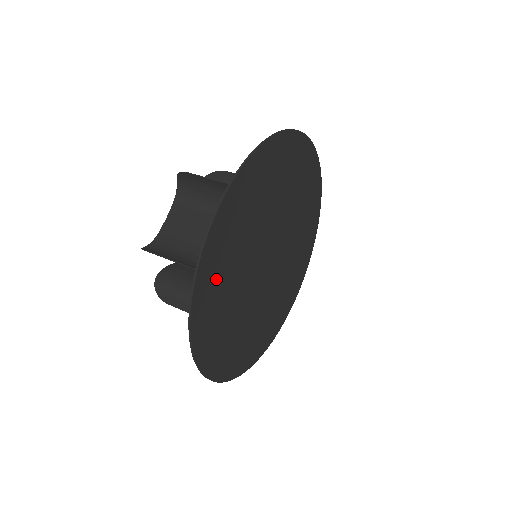
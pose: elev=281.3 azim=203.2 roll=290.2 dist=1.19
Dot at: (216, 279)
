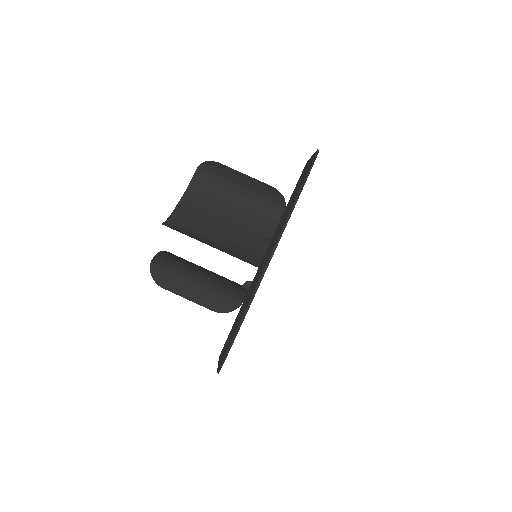
Dot at: occluded
